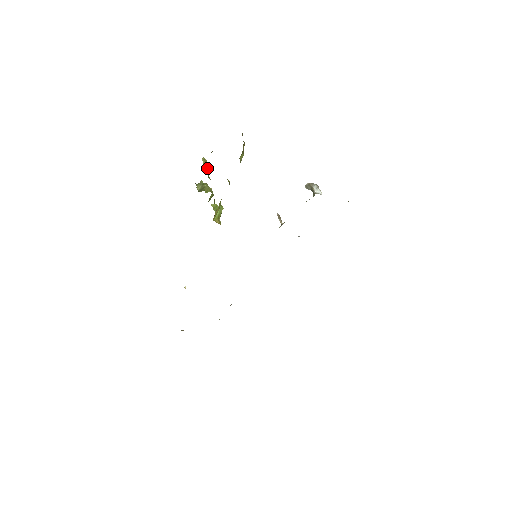
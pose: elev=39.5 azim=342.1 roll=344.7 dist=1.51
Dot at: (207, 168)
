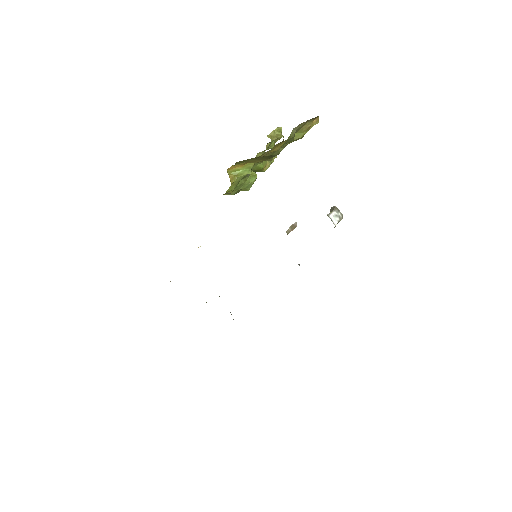
Dot at: (275, 137)
